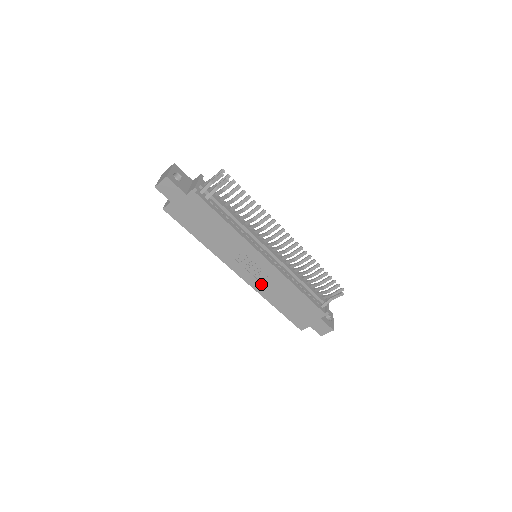
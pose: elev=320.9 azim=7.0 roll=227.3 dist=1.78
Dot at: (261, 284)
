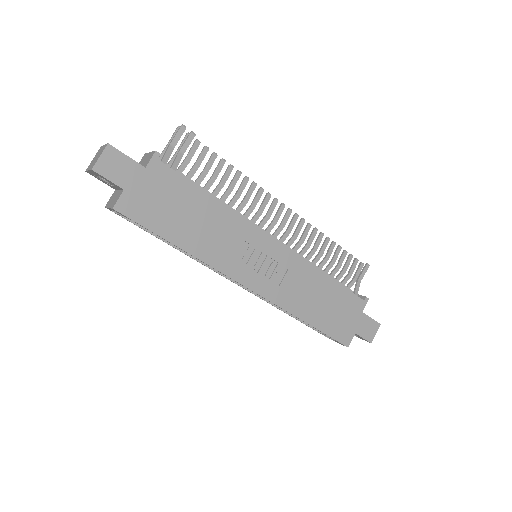
Dot at: (282, 290)
